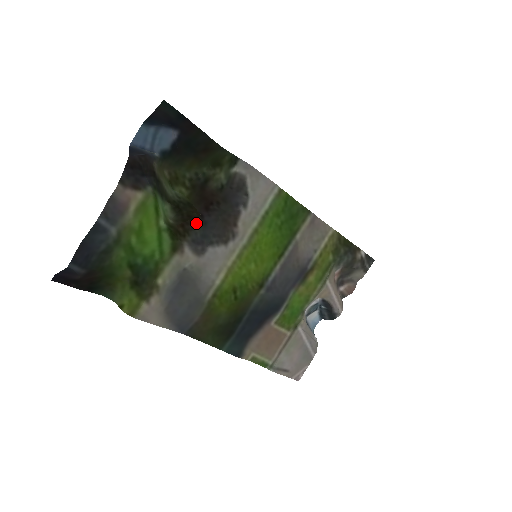
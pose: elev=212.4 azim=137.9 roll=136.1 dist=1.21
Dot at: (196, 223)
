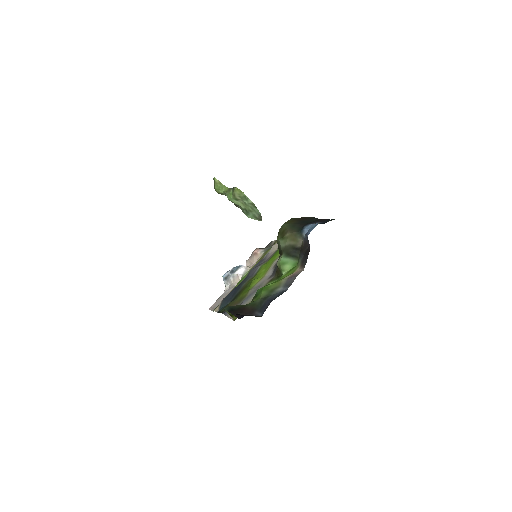
Dot at: occluded
